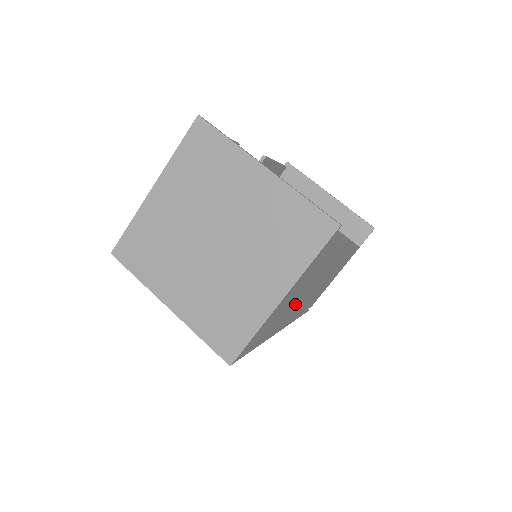
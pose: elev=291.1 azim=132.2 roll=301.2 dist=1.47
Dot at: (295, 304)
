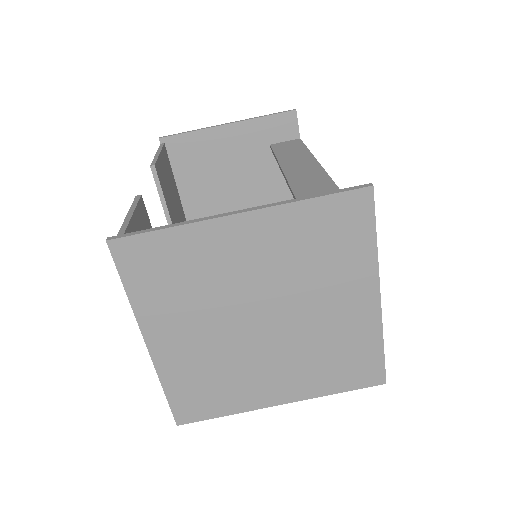
Dot at: occluded
